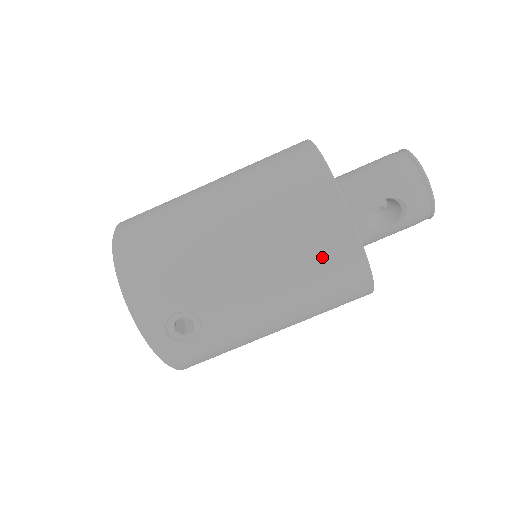
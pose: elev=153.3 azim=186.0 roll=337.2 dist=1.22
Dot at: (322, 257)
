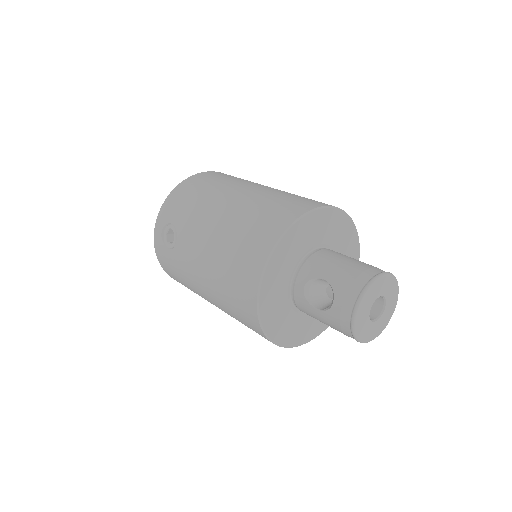
Dot at: (240, 261)
